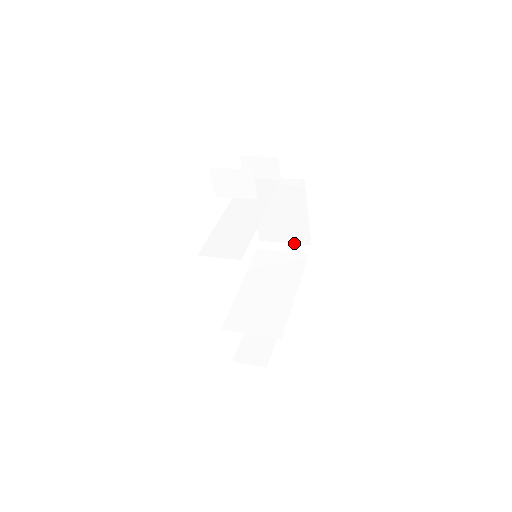
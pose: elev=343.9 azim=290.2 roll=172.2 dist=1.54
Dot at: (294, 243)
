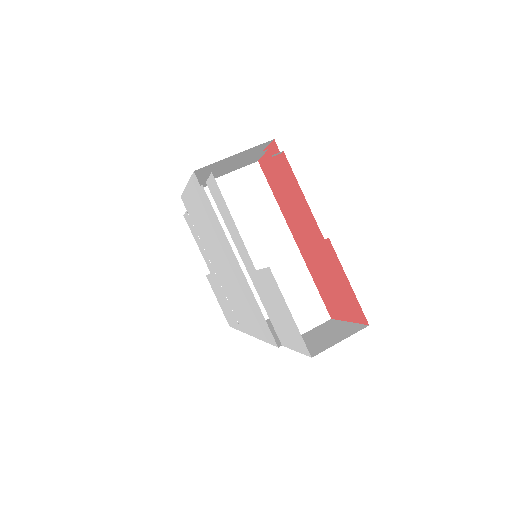
Dot at: occluded
